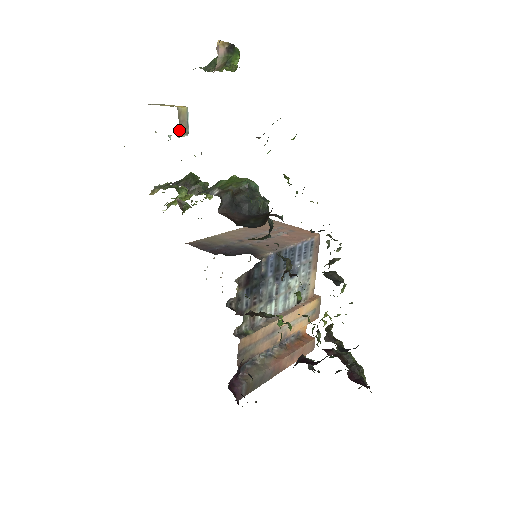
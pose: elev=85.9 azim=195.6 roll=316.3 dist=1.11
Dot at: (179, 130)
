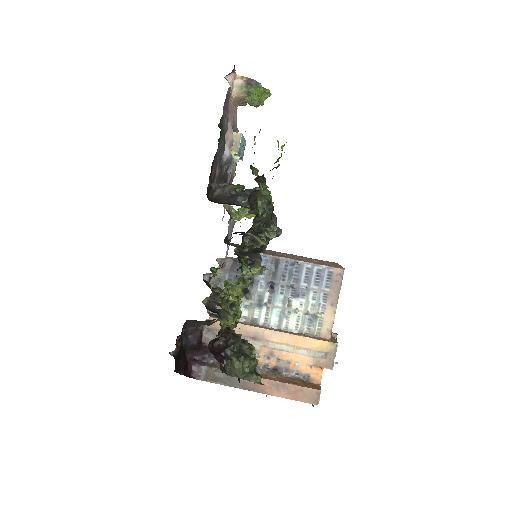
Dot at: occluded
